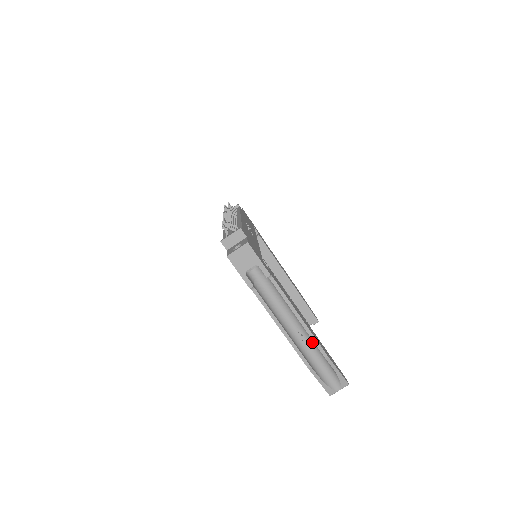
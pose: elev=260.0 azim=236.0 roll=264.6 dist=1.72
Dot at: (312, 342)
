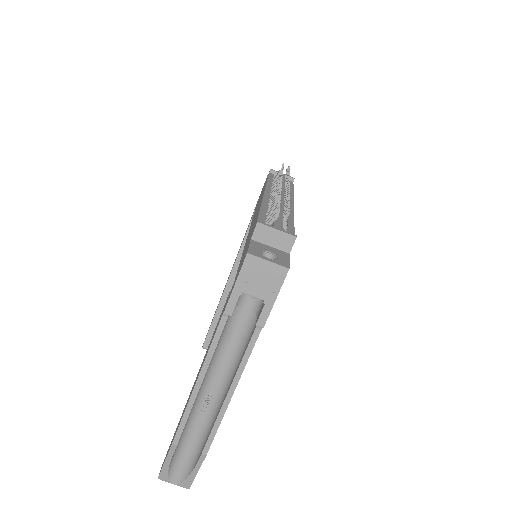
Dot at: (209, 422)
